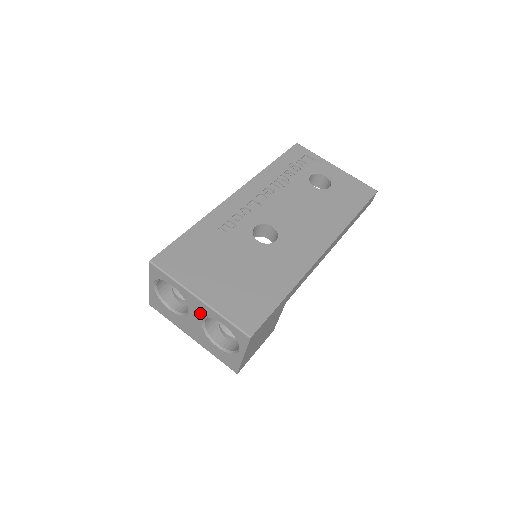
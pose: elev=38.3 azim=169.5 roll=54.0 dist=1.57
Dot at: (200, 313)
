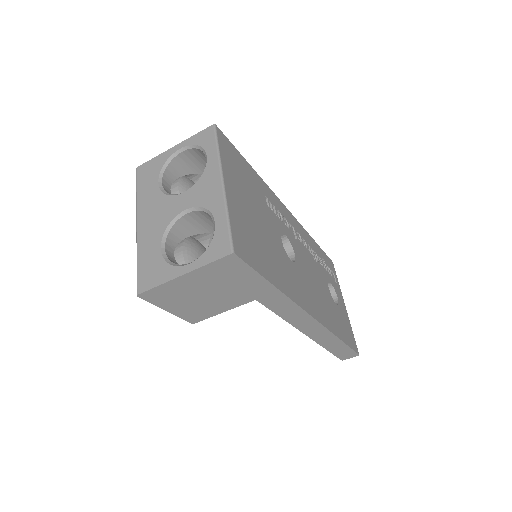
Dot at: (199, 199)
